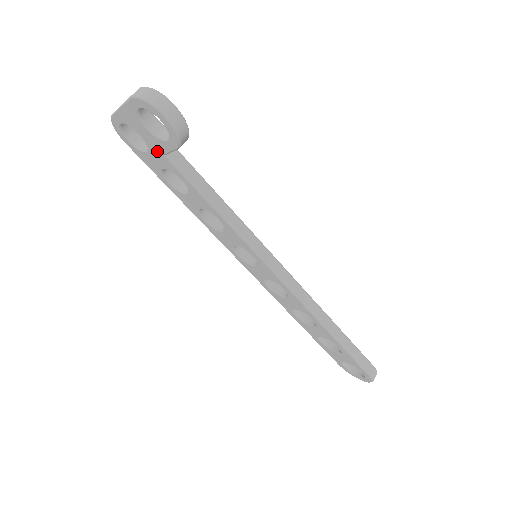
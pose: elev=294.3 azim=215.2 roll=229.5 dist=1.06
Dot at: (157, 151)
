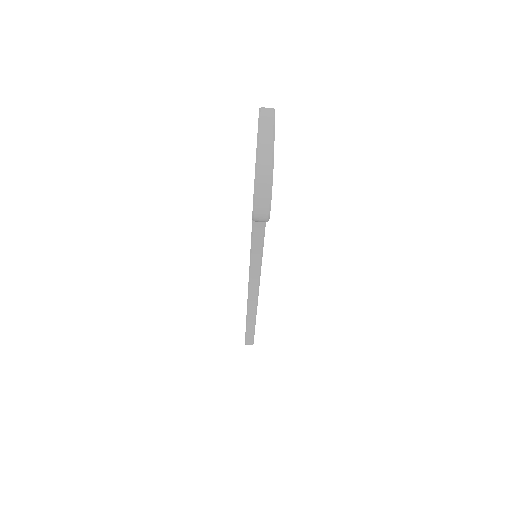
Dot at: occluded
